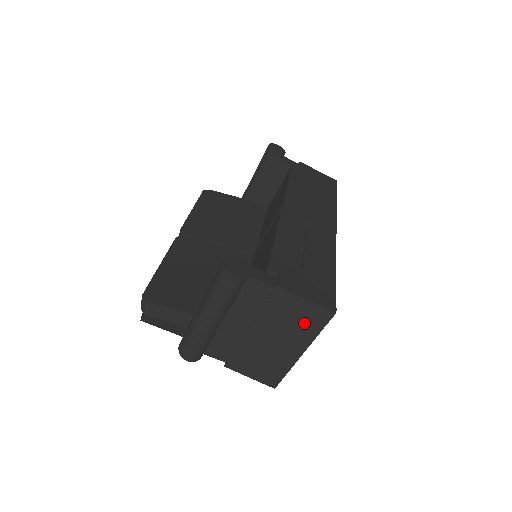
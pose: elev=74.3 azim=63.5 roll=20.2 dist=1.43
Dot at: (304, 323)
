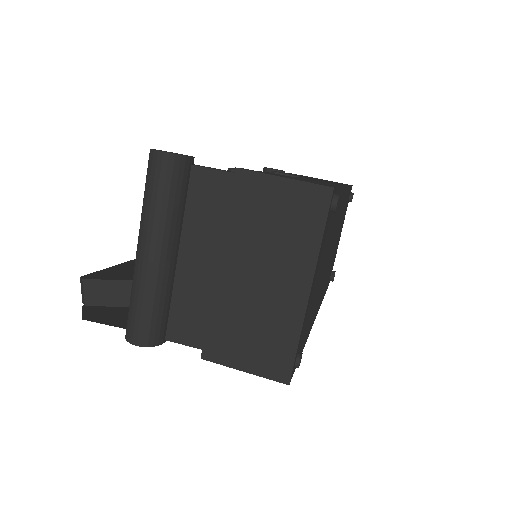
Dot at: (293, 225)
